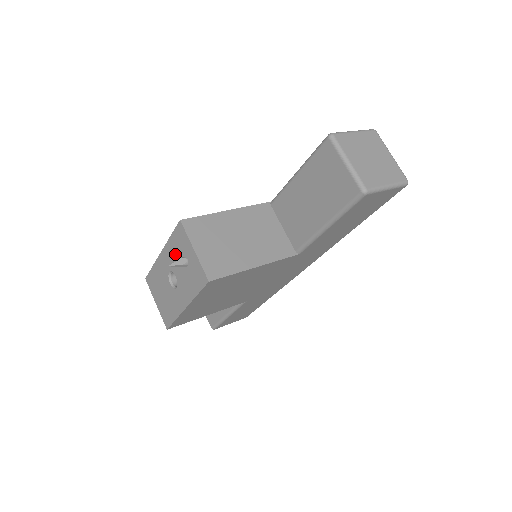
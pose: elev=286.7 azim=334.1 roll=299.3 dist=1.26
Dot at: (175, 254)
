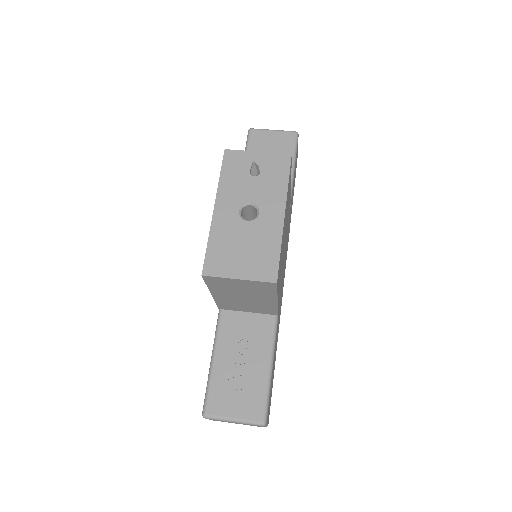
Dot at: (236, 183)
